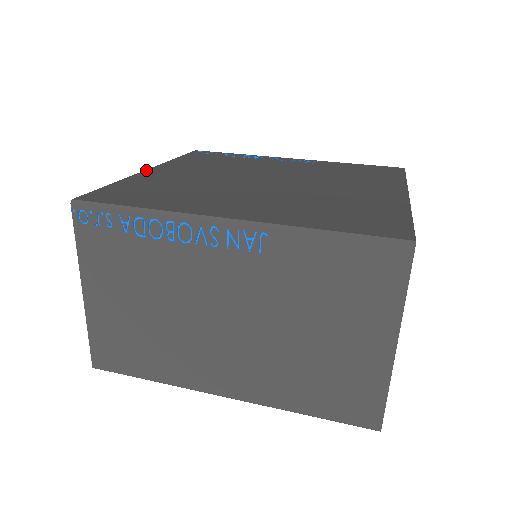
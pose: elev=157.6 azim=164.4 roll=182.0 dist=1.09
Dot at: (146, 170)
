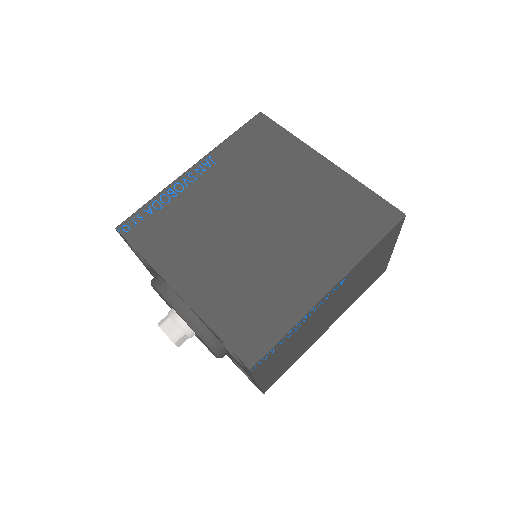
Dot at: (180, 295)
